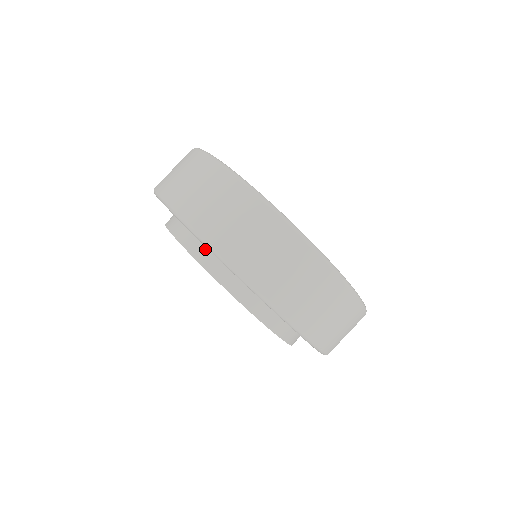
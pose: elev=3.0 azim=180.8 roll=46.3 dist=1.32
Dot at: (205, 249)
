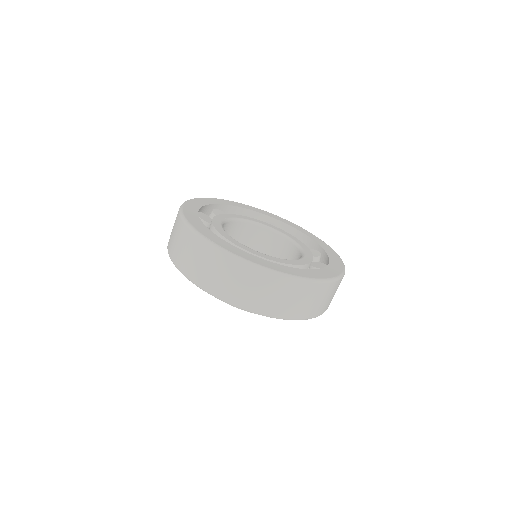
Dot at: occluded
